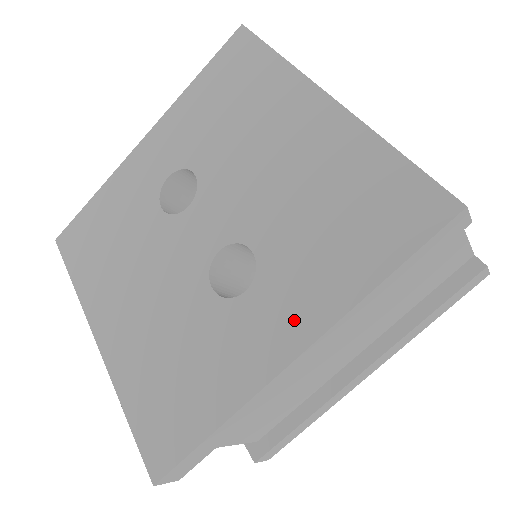
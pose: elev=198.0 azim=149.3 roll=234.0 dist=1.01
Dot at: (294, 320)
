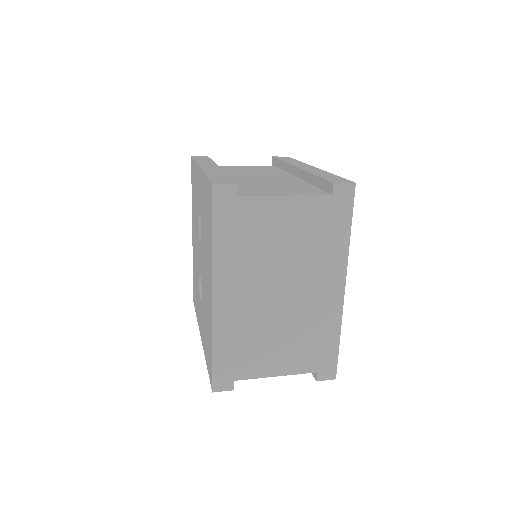
Dot at: (202, 332)
